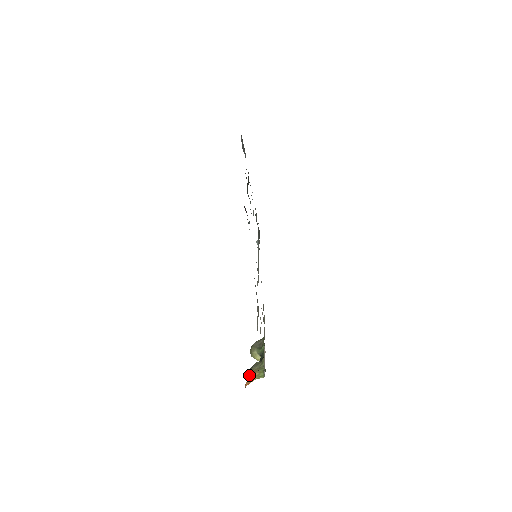
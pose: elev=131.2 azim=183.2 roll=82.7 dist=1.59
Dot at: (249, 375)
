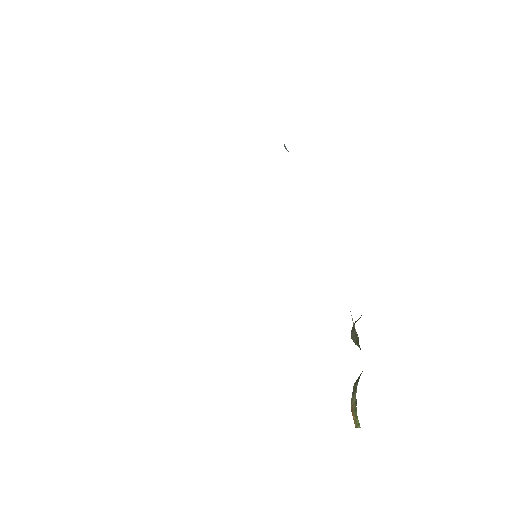
Dot at: (351, 411)
